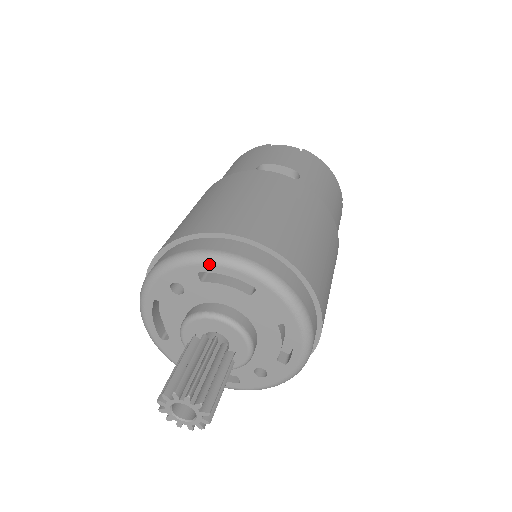
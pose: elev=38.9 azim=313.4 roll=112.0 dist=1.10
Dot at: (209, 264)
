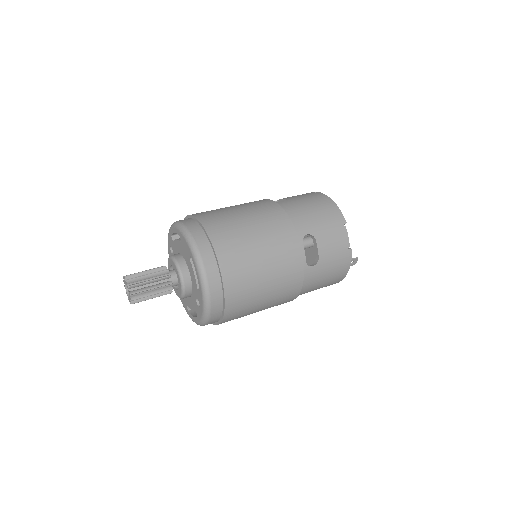
Dot at: (171, 228)
